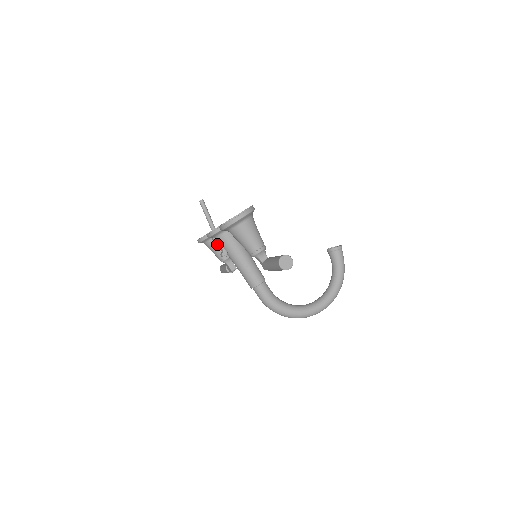
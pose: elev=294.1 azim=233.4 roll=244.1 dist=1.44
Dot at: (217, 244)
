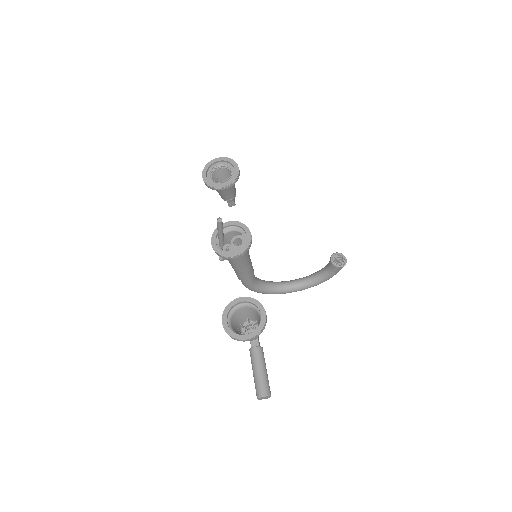
Dot at: occluded
